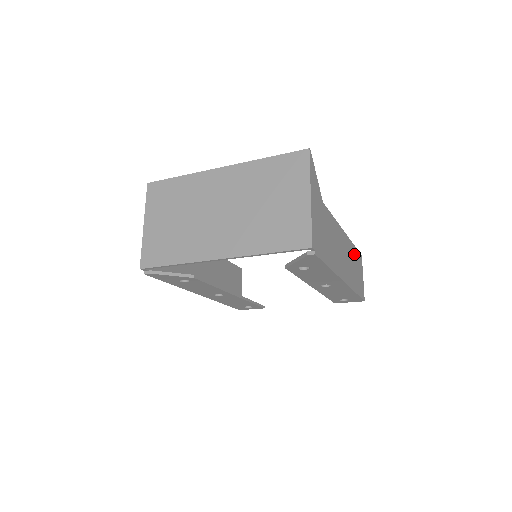
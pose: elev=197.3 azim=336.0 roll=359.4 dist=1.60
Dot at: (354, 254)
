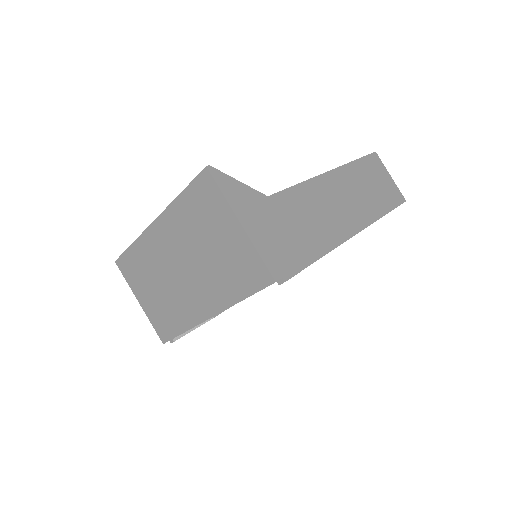
Dot at: (360, 171)
